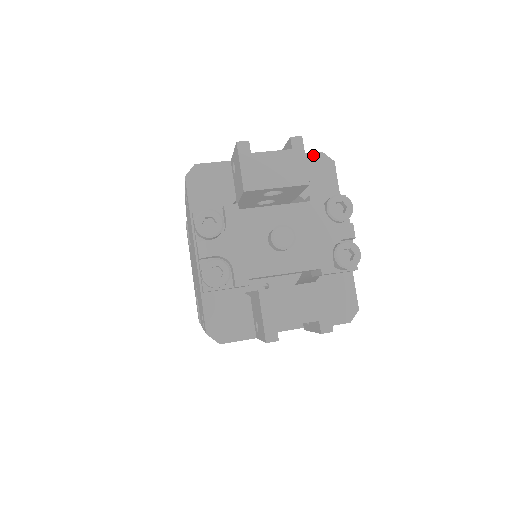
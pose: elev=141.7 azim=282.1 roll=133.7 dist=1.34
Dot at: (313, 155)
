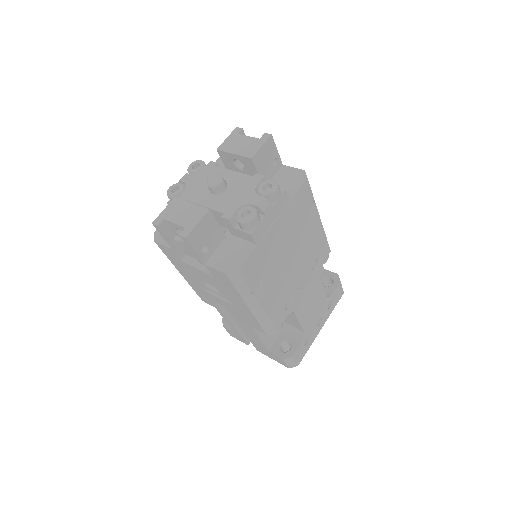
Dot at: (297, 170)
